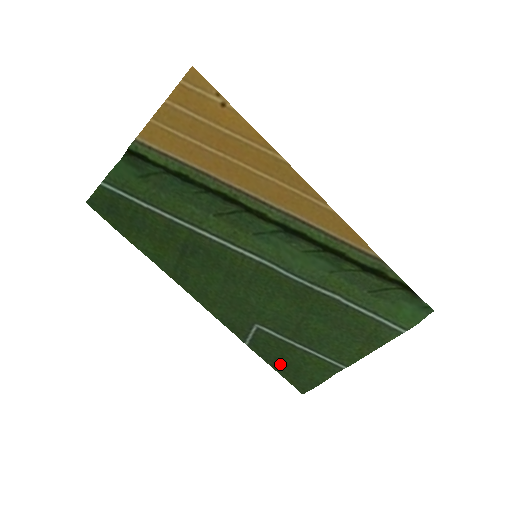
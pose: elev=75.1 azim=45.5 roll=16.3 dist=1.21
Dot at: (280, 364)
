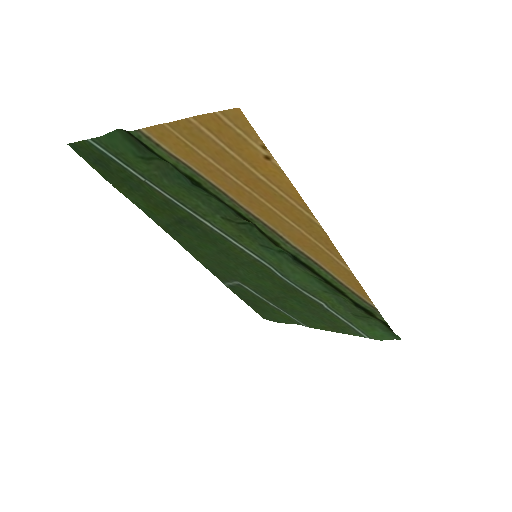
Dot at: (251, 303)
